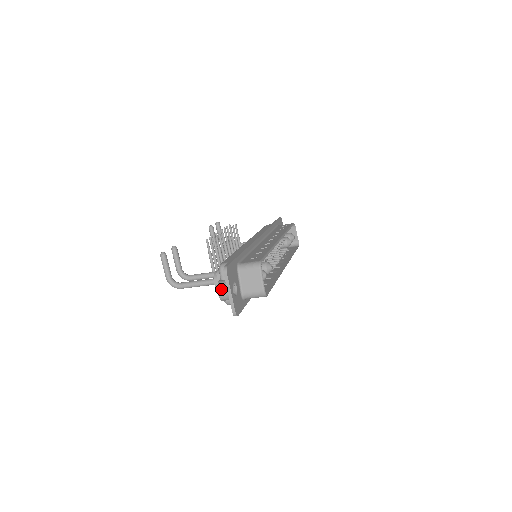
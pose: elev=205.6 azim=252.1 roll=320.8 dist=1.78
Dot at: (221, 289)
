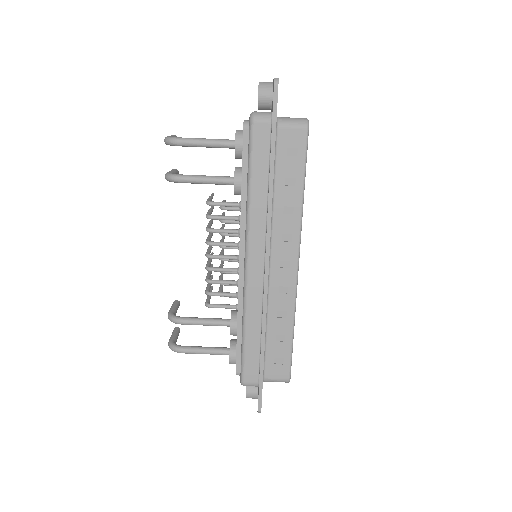
Dot at: occluded
